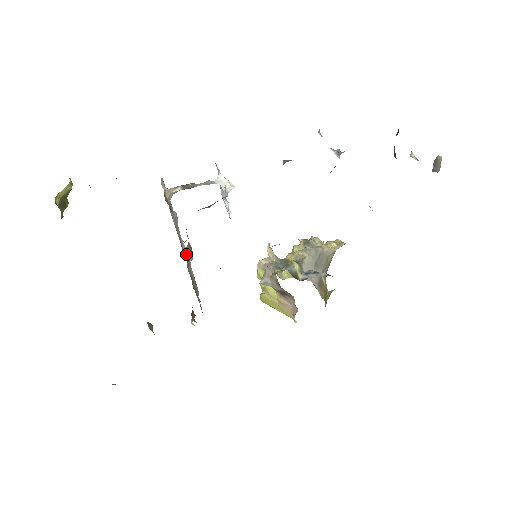
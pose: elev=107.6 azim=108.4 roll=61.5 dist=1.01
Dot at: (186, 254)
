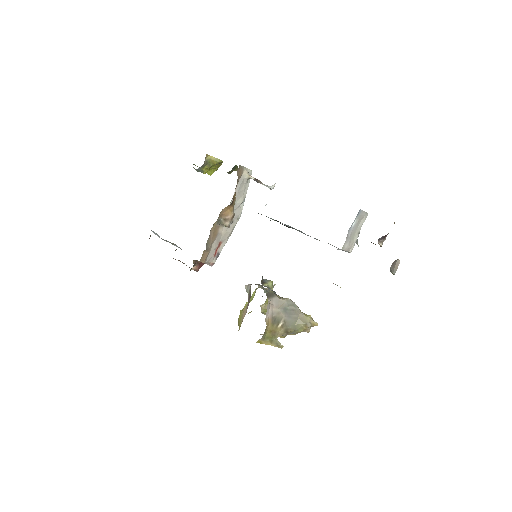
Dot at: (228, 229)
